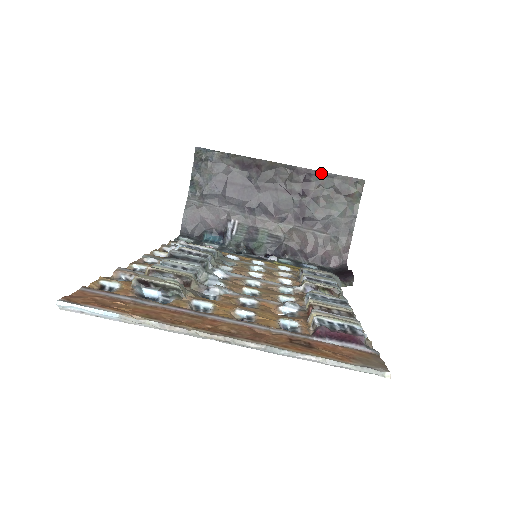
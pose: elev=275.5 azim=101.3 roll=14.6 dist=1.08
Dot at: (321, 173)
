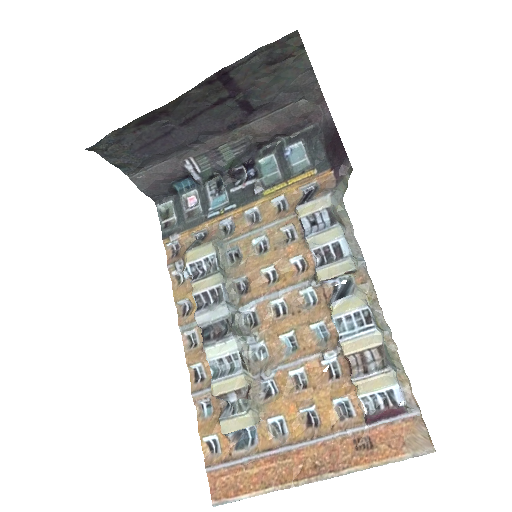
Dot at: (237, 63)
